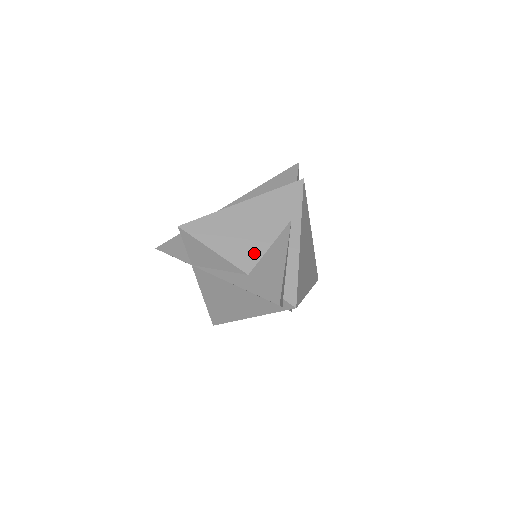
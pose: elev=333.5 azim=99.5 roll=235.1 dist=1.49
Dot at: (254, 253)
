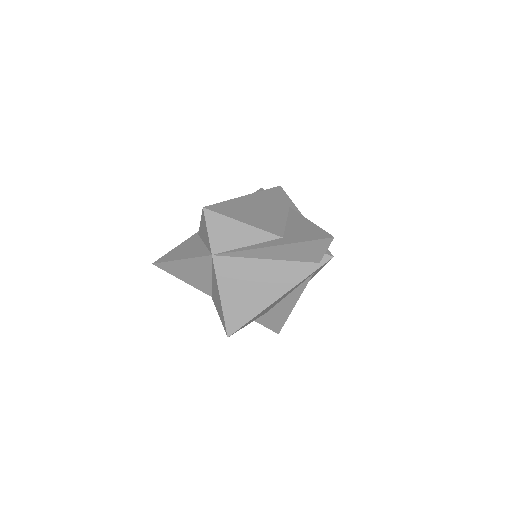
Dot at: (277, 225)
